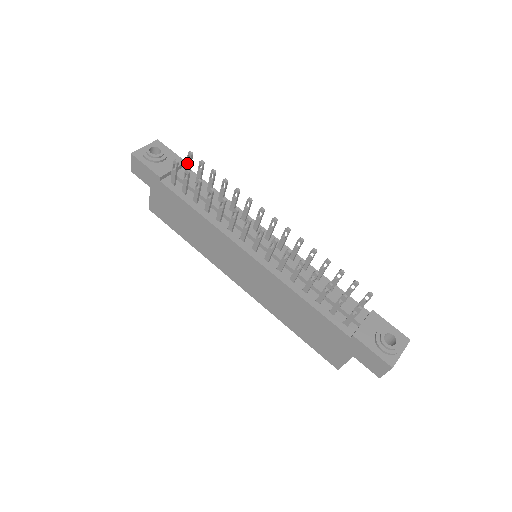
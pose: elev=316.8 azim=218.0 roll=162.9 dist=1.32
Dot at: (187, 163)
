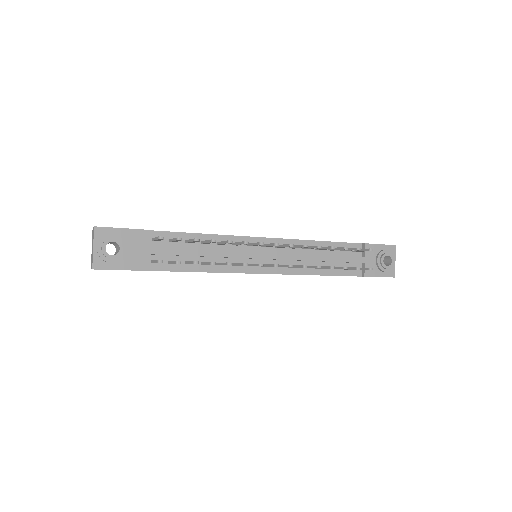
Dot at: (157, 240)
